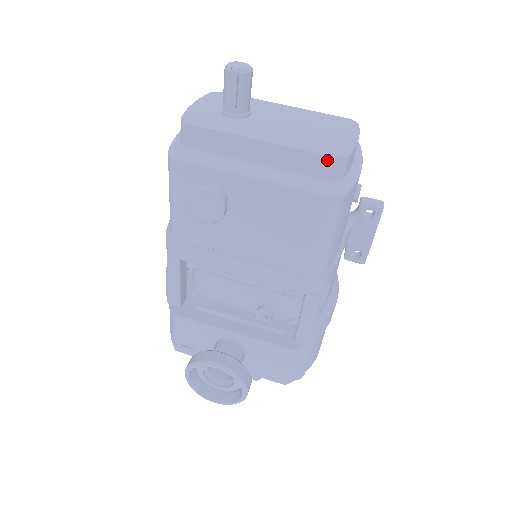
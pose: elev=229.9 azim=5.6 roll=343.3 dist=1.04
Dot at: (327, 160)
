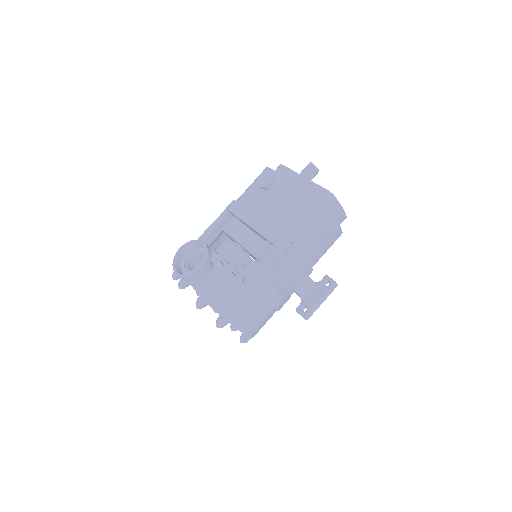
Dot at: (325, 191)
